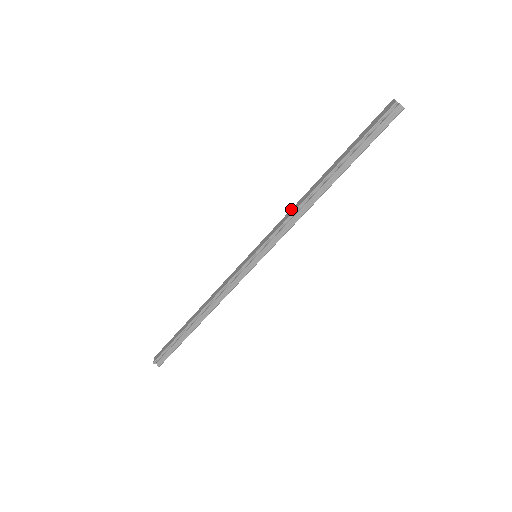
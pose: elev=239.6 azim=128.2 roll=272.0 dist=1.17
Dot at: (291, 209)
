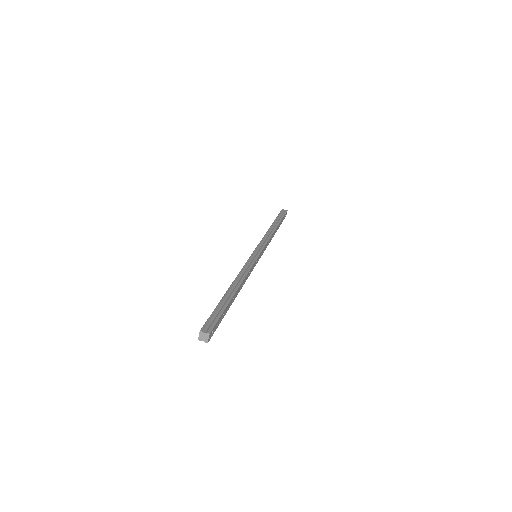
Dot at: occluded
